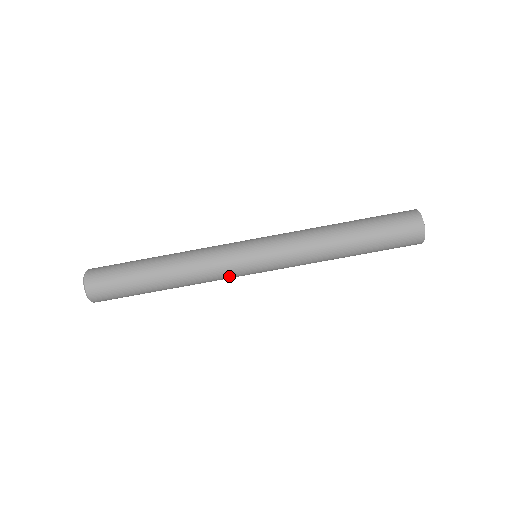
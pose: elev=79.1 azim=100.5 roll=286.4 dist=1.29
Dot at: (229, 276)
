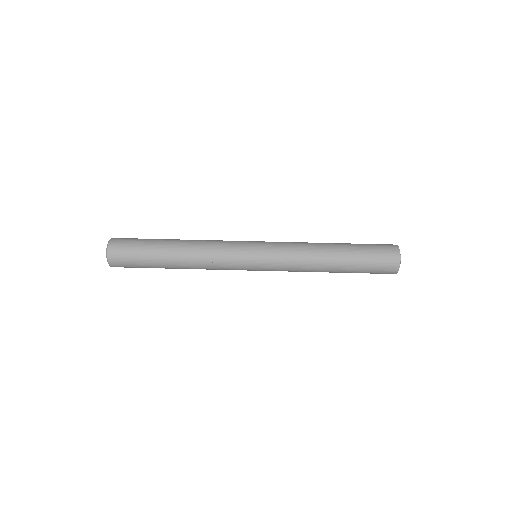
Dot at: (230, 246)
